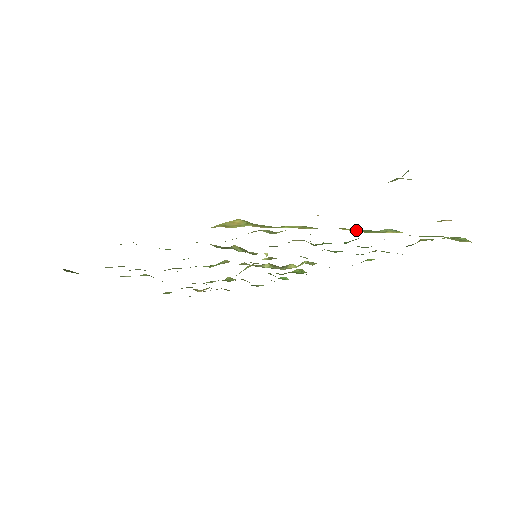
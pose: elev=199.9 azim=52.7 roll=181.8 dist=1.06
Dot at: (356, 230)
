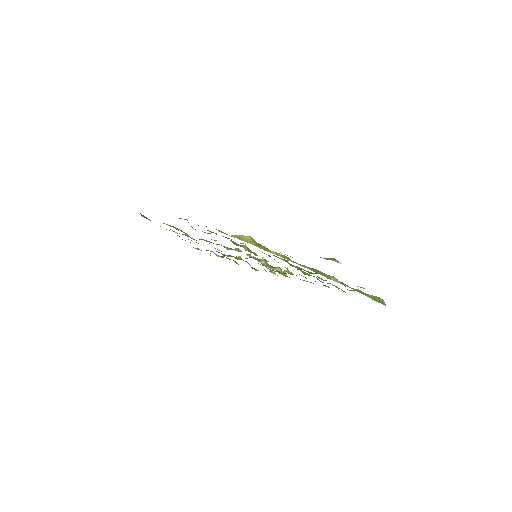
Dot at: (314, 270)
